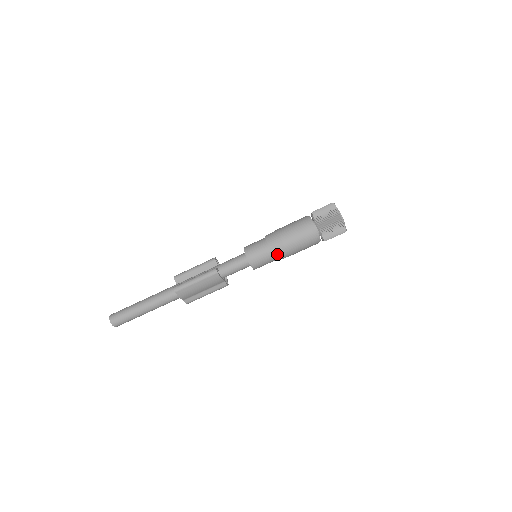
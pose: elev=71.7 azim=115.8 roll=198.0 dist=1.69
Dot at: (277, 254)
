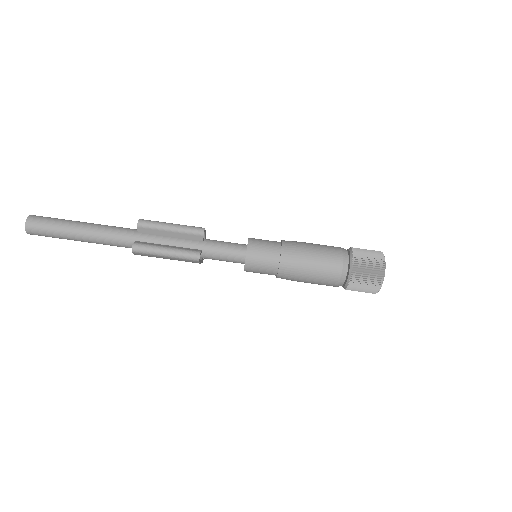
Dot at: (283, 277)
